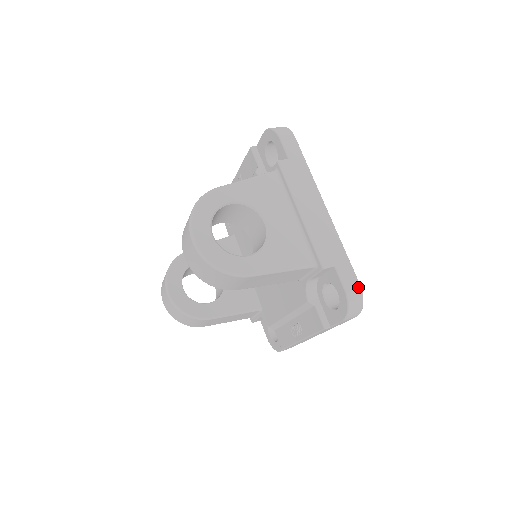
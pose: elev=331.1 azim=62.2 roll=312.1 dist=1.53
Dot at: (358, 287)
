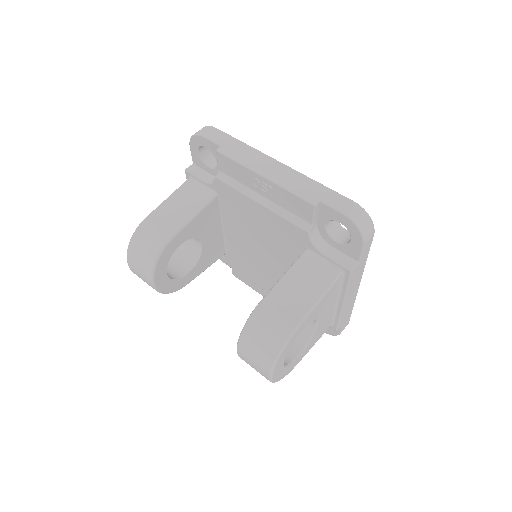
Dot at: occluded
